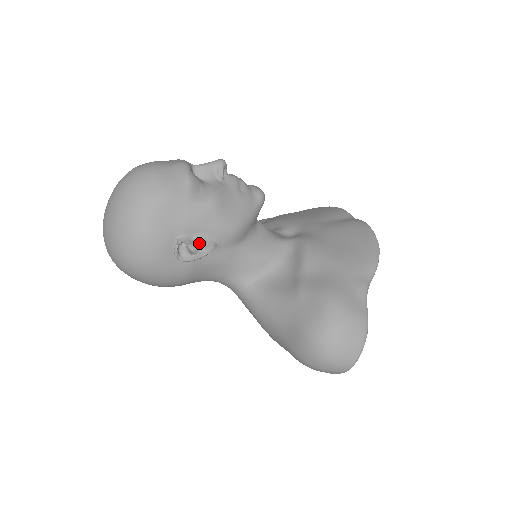
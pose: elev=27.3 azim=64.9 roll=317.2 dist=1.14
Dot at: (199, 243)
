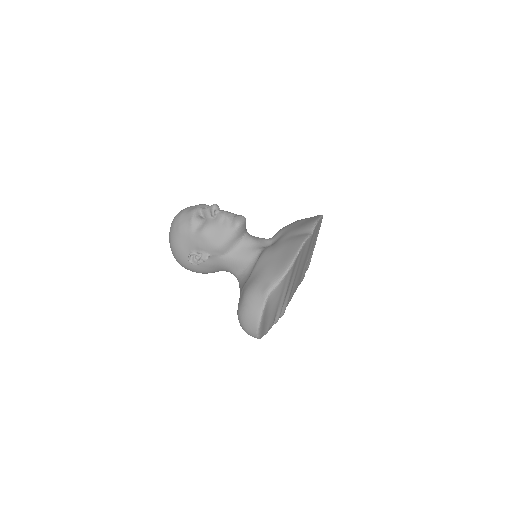
Dot at: (202, 254)
